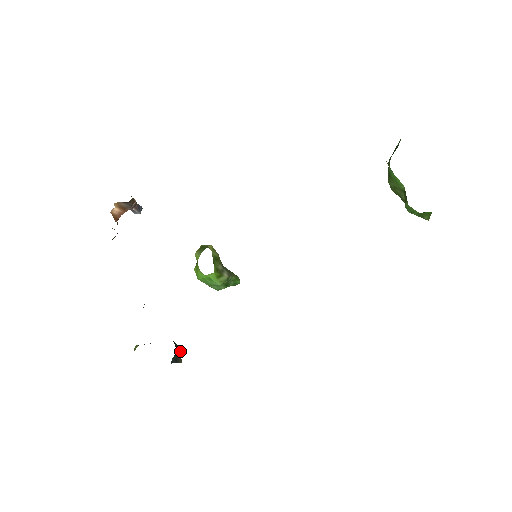
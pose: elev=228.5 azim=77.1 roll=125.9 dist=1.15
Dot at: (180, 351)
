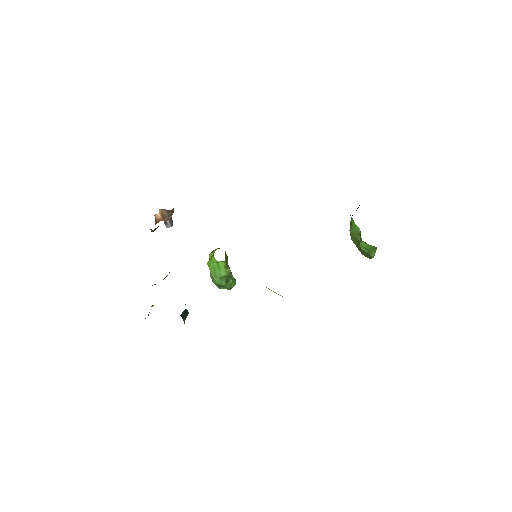
Dot at: (187, 313)
